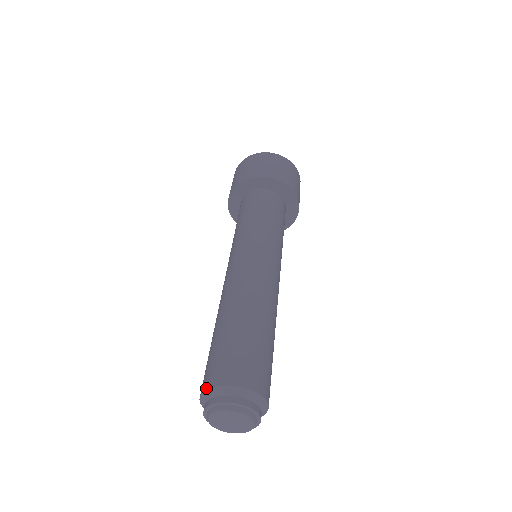
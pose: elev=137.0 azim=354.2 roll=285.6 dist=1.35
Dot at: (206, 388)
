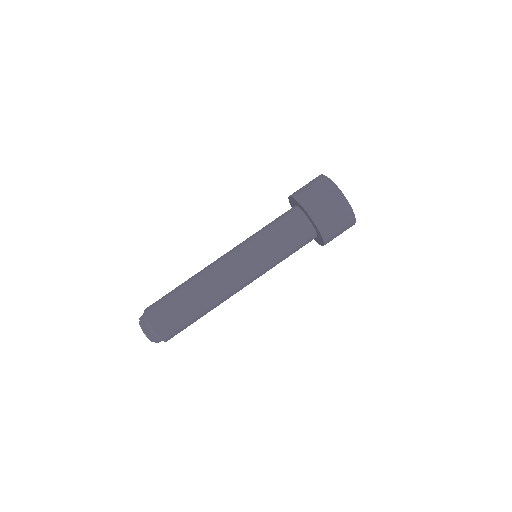
Dot at: (152, 327)
